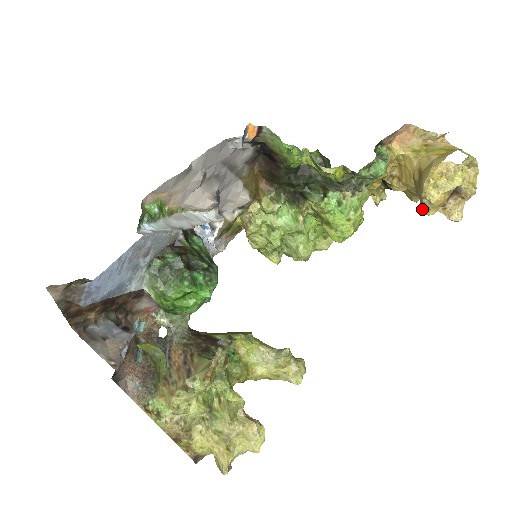
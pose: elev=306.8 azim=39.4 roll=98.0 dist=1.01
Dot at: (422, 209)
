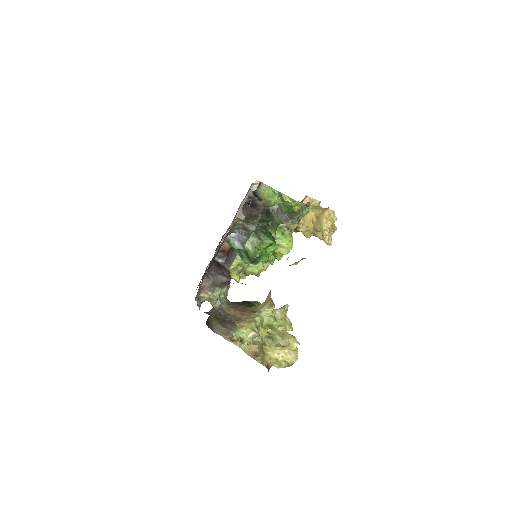
Dot at: (323, 232)
